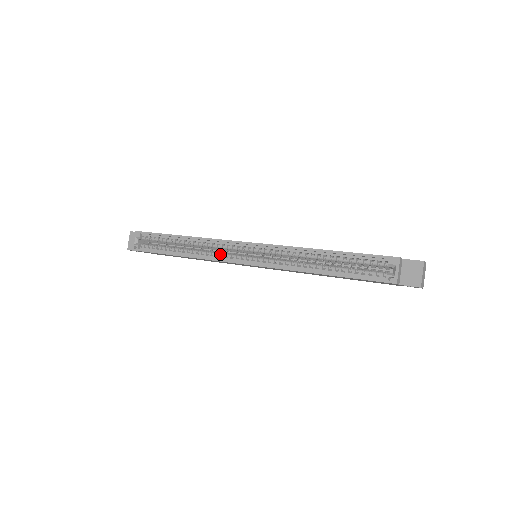
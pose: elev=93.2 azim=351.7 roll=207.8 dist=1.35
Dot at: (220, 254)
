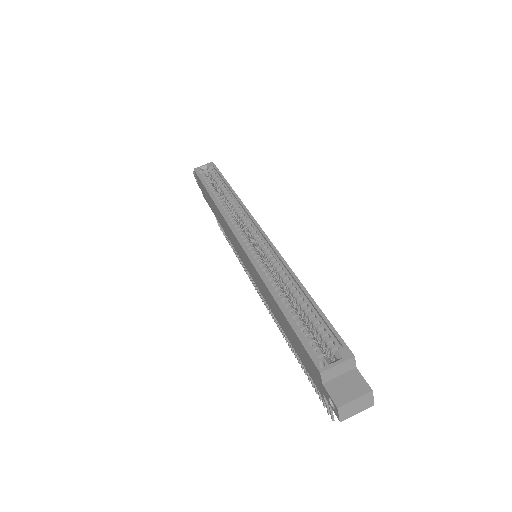
Dot at: (235, 221)
